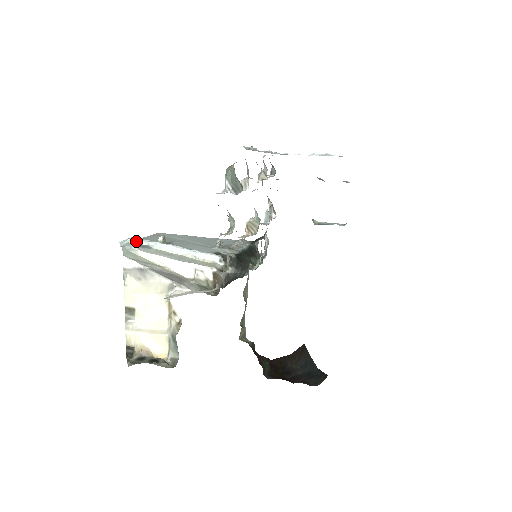
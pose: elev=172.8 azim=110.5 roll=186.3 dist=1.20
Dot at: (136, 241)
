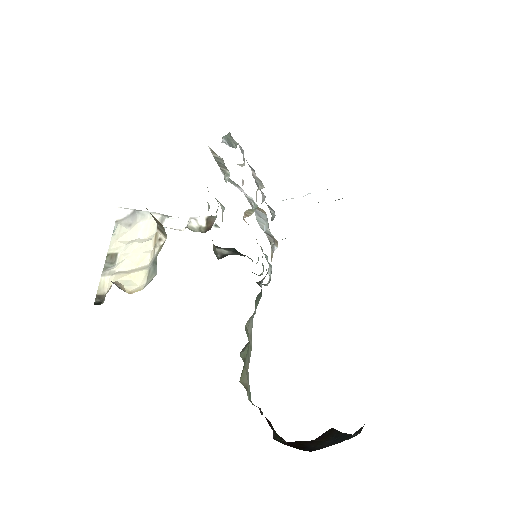
Dot at: occluded
